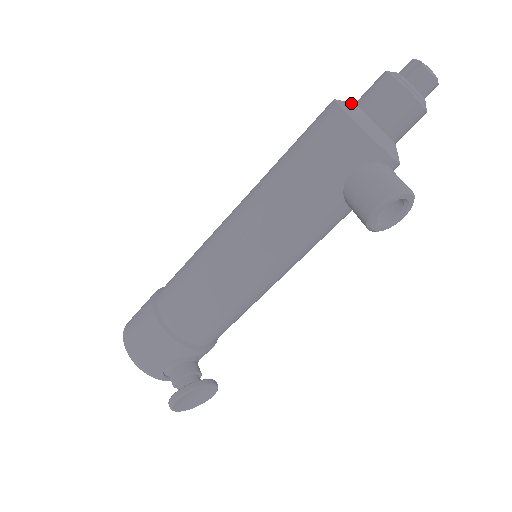
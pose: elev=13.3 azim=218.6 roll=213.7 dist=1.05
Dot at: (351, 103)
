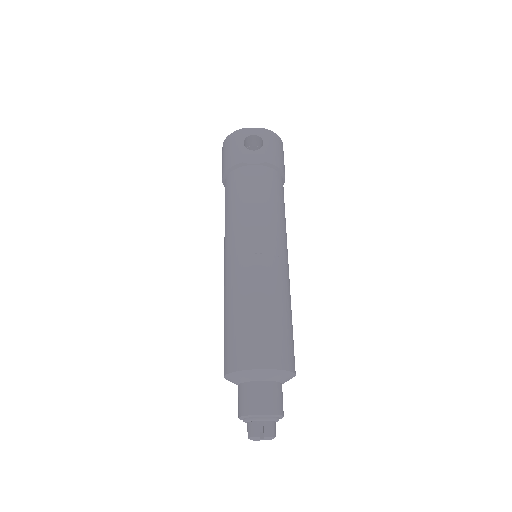
Dot at: (239, 381)
